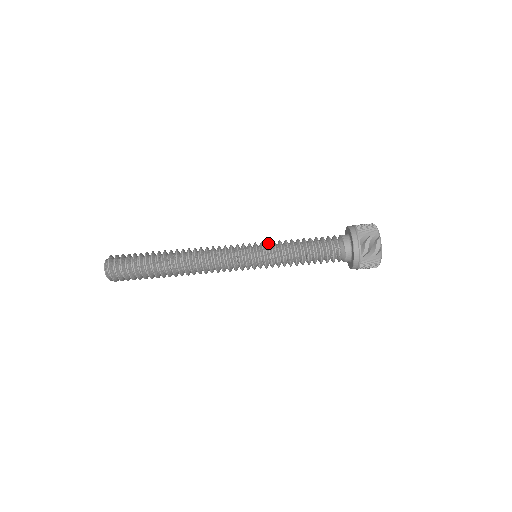
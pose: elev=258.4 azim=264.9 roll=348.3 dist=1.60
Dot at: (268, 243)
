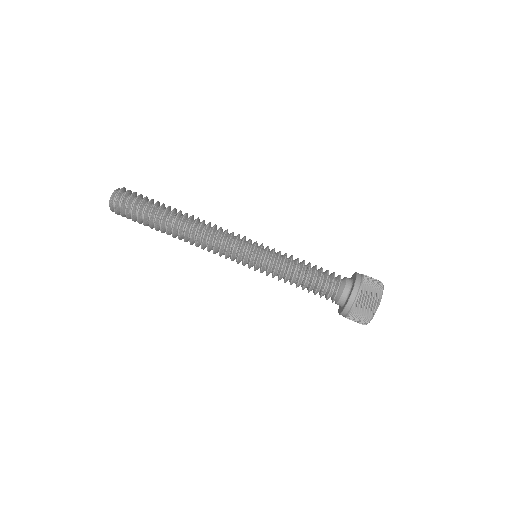
Dot at: occluded
